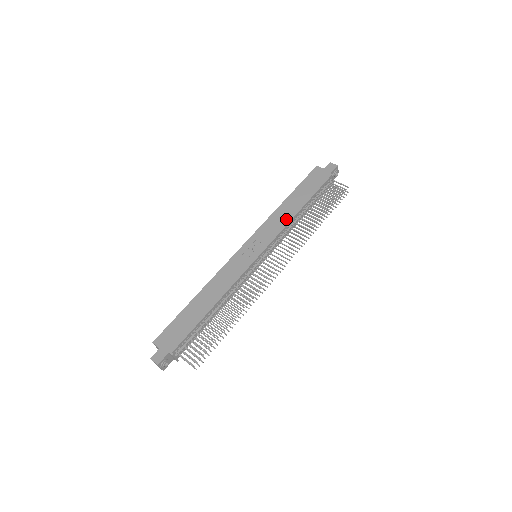
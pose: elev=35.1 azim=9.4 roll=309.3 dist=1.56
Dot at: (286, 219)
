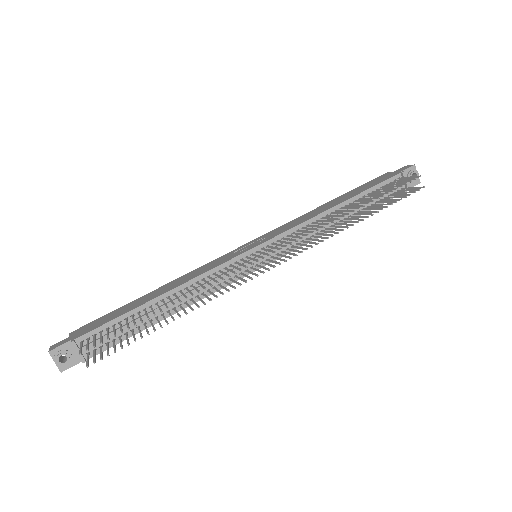
Dot at: (313, 215)
